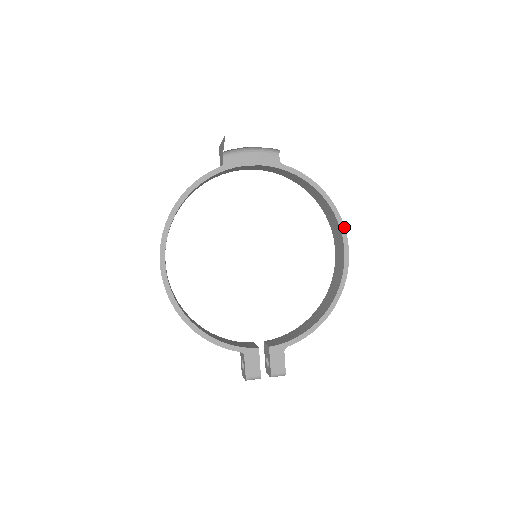
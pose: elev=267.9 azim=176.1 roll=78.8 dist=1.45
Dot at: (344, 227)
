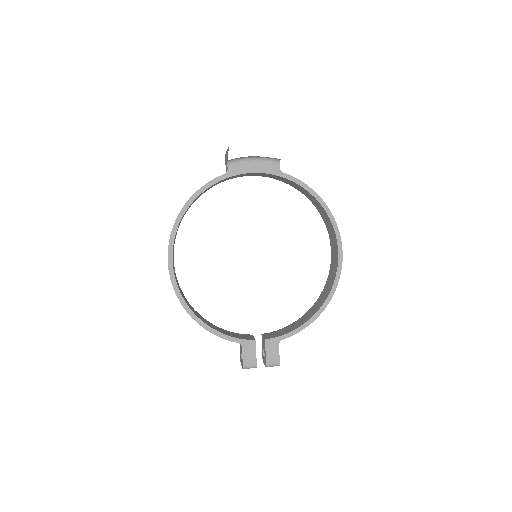
Dot at: (339, 232)
